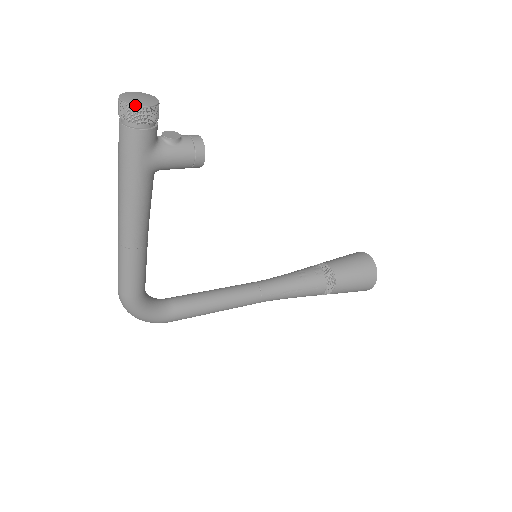
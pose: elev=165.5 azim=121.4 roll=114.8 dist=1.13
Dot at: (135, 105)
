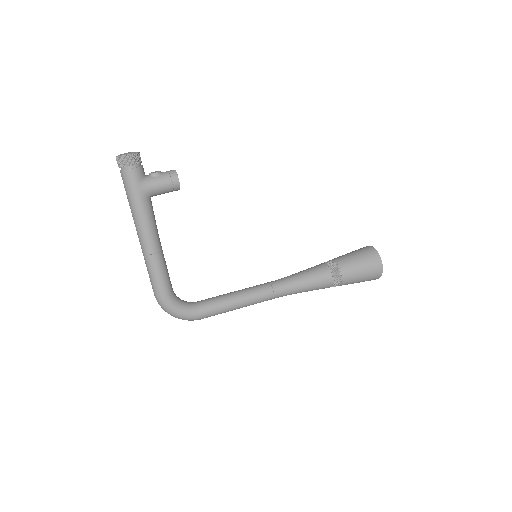
Dot at: (123, 155)
